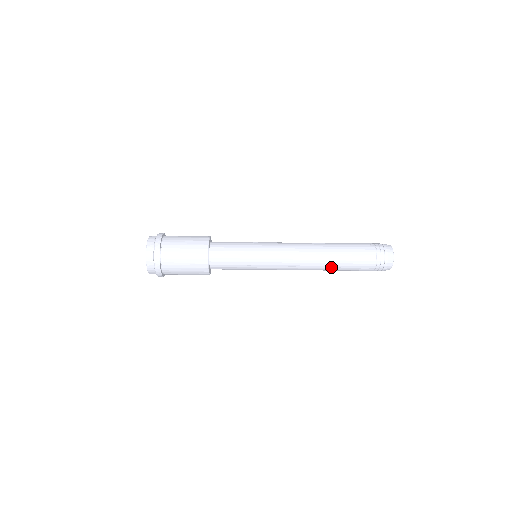
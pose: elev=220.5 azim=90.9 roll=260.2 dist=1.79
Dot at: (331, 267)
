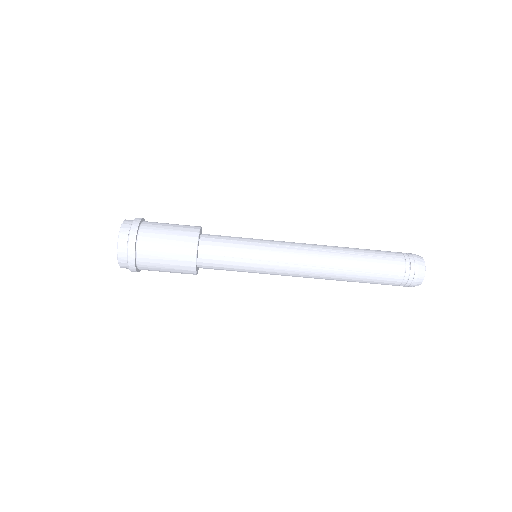
Dot at: occluded
